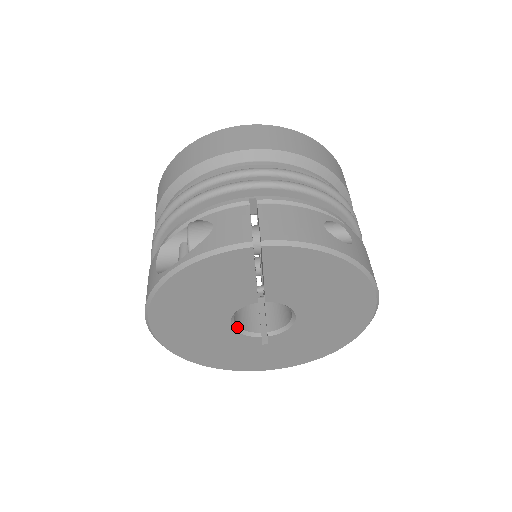
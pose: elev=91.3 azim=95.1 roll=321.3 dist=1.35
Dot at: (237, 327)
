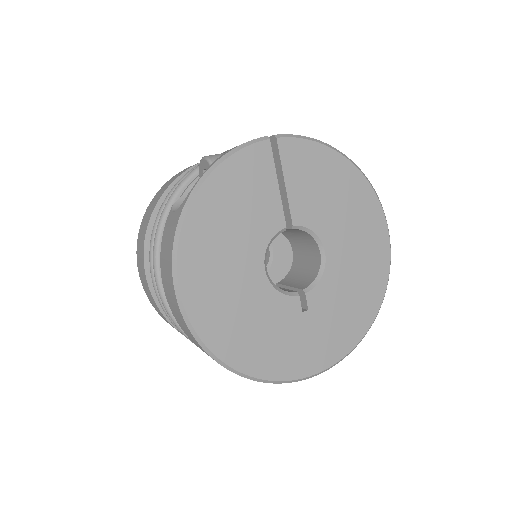
Dot at: (271, 282)
